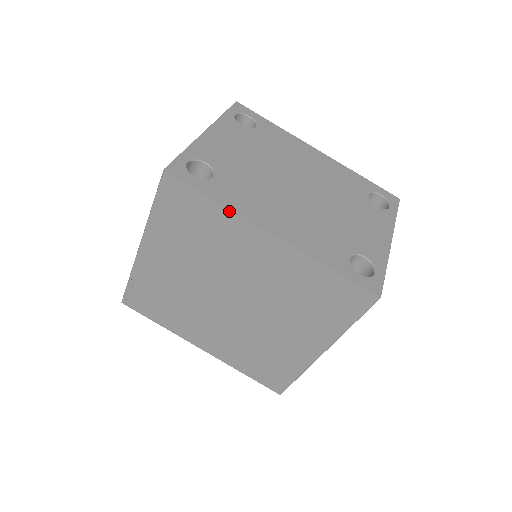
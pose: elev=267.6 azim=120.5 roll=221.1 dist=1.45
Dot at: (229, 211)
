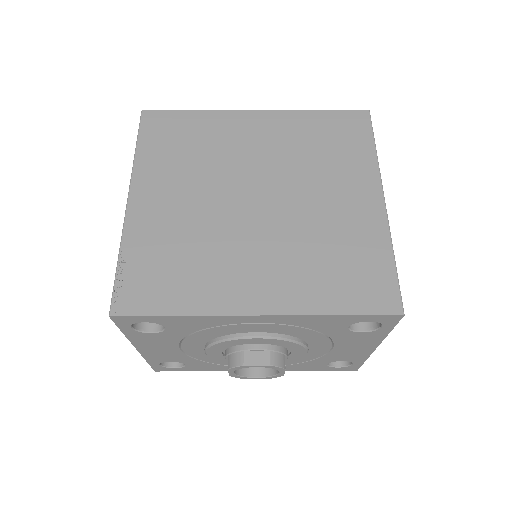
Dot at: (211, 112)
